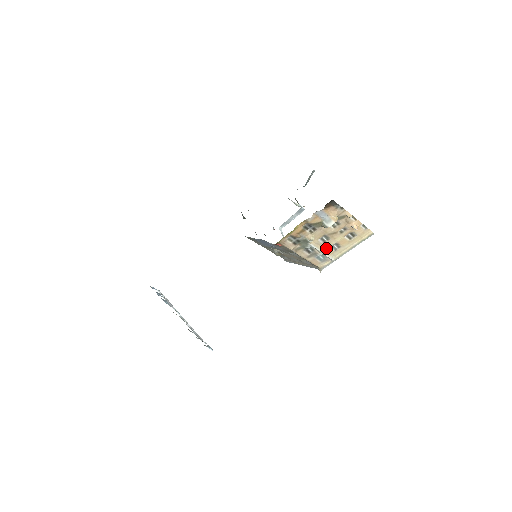
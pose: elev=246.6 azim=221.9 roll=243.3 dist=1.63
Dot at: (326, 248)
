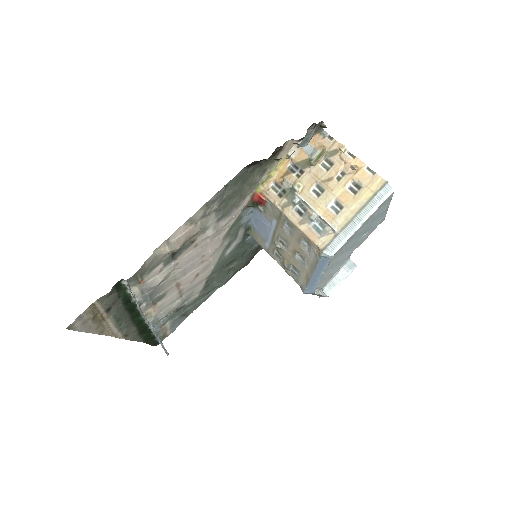
Dot at: (323, 208)
